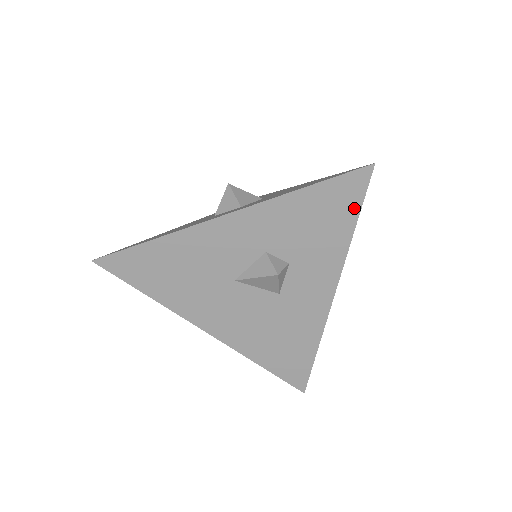
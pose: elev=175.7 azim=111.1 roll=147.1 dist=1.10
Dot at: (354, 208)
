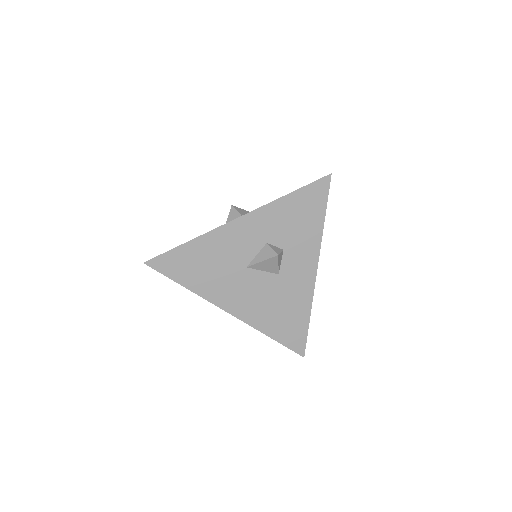
Dot at: (322, 205)
